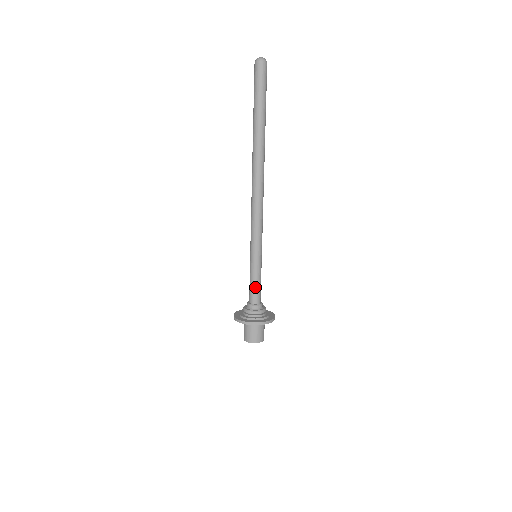
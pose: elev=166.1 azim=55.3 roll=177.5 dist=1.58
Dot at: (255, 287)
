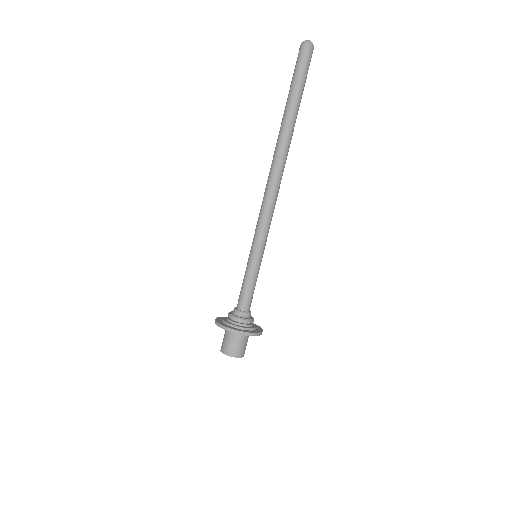
Dot at: (247, 291)
